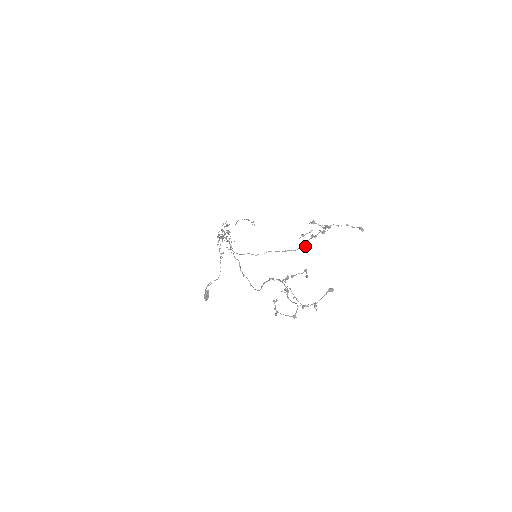
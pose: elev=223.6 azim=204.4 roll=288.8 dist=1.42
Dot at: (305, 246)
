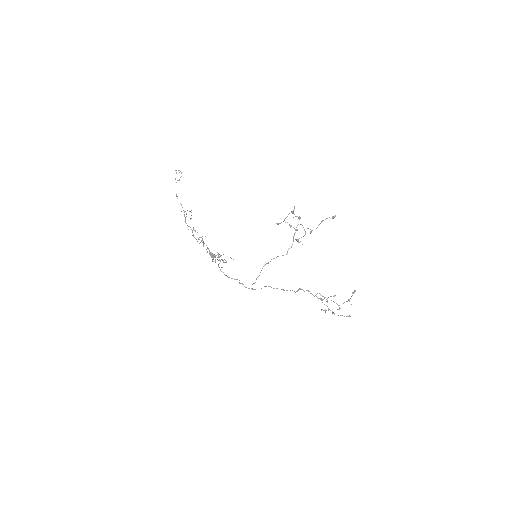
Dot at: occluded
